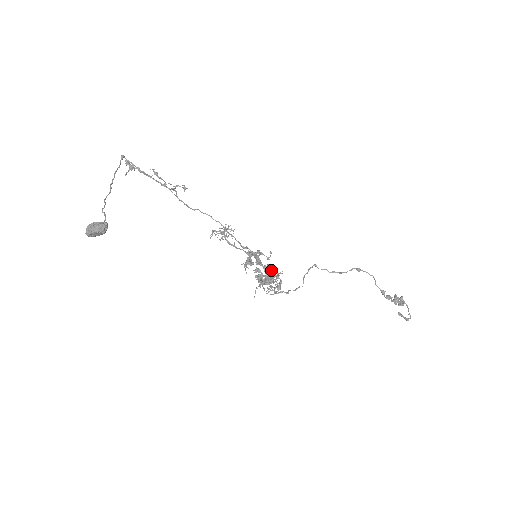
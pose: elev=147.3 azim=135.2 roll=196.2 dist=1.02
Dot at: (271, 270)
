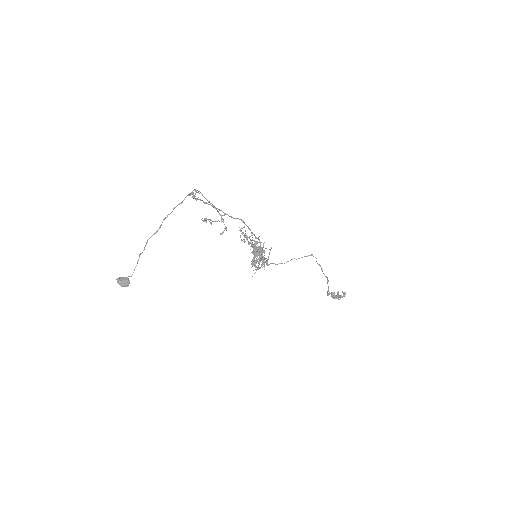
Dot at: (263, 260)
